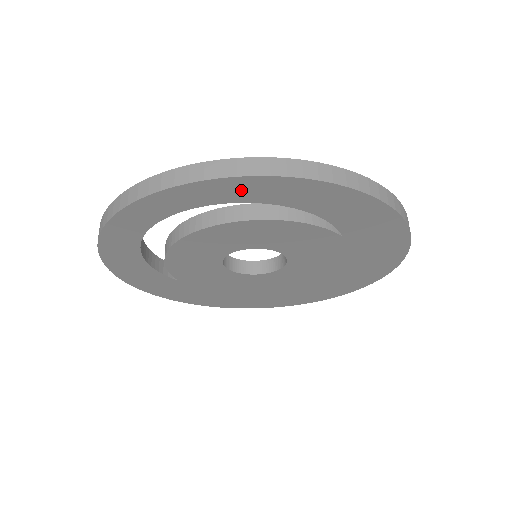
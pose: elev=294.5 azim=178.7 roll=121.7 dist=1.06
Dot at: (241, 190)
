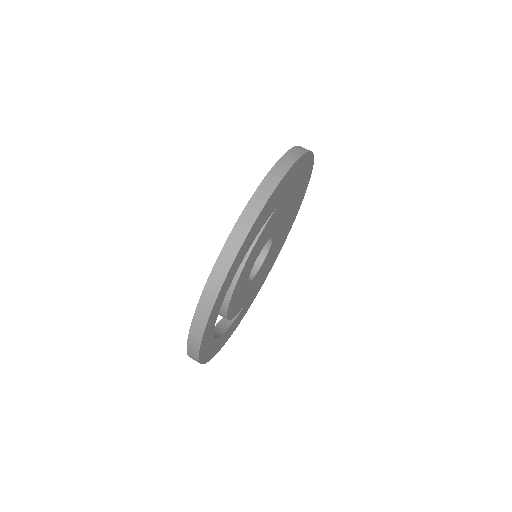
Dot at: (224, 290)
